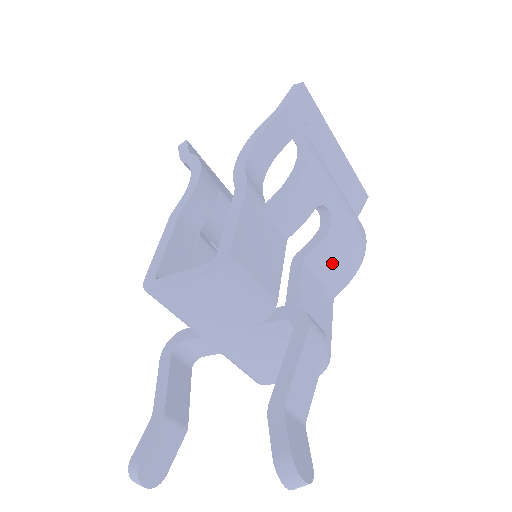
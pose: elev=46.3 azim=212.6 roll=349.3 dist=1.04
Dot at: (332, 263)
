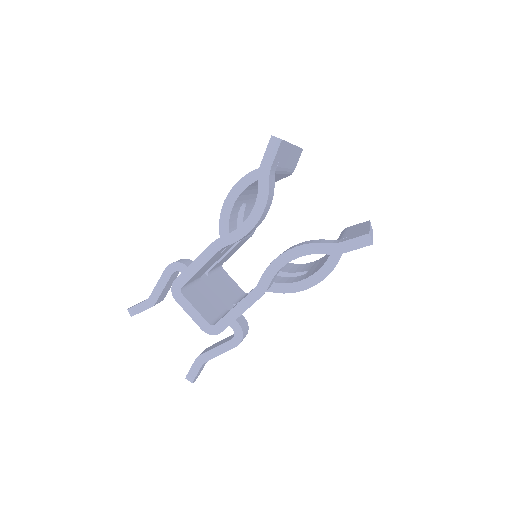
Dot at: occluded
